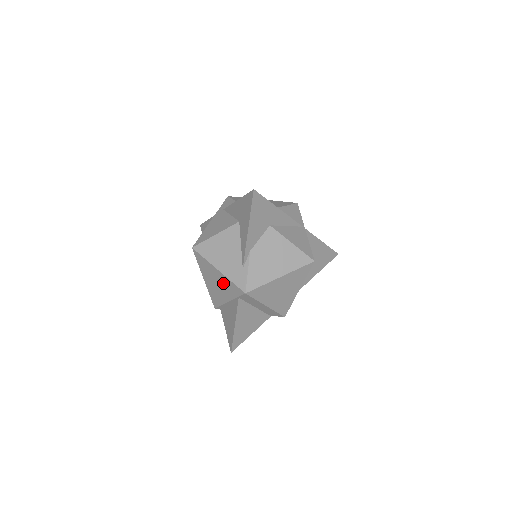
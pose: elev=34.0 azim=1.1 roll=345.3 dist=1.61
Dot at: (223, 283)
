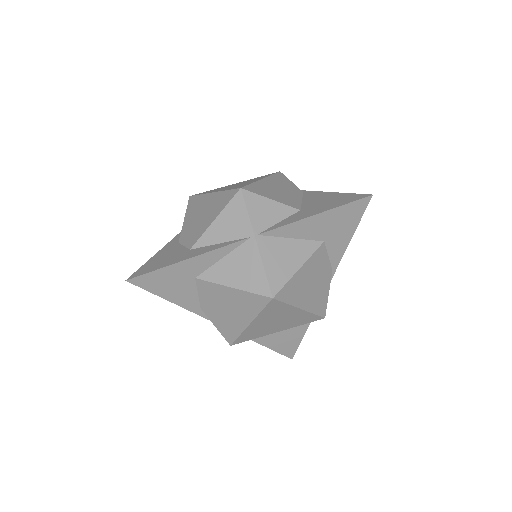
Dot at: occluded
